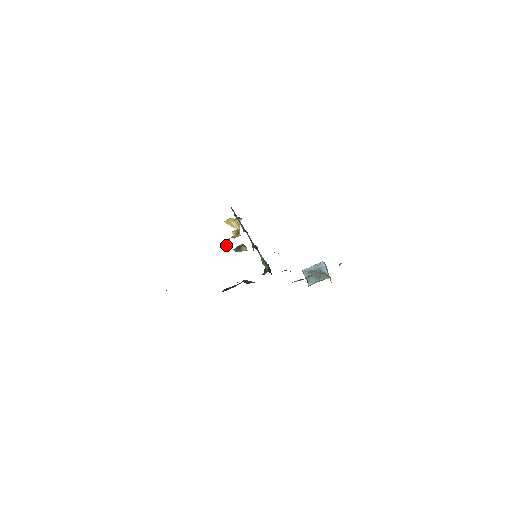
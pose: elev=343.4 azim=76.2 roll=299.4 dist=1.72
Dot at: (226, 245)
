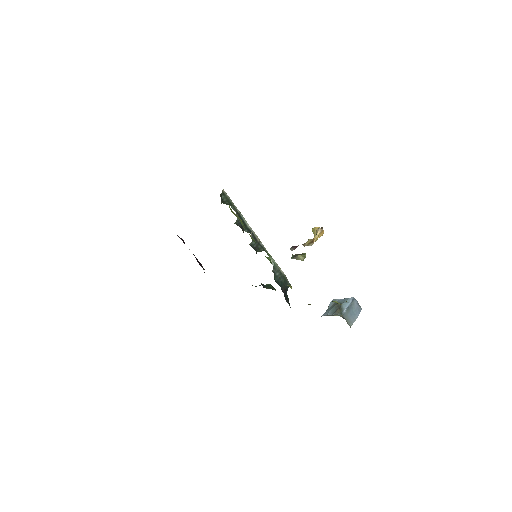
Dot at: (290, 249)
